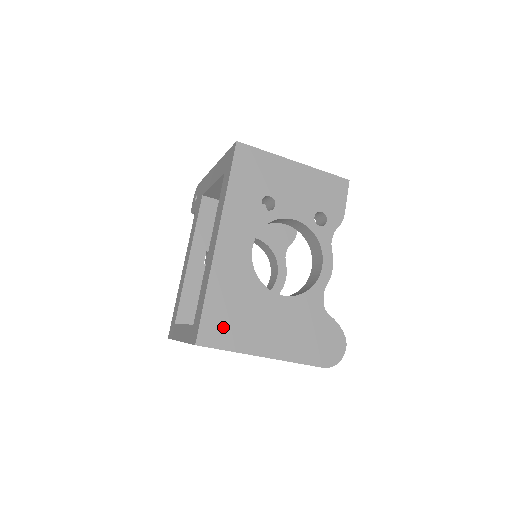
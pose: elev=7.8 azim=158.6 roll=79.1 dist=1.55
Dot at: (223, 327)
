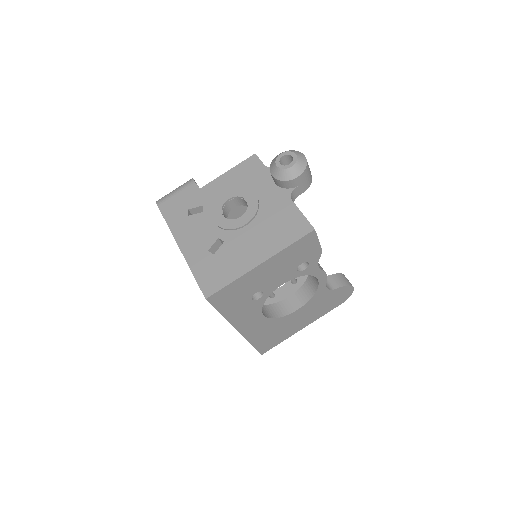
Dot at: (271, 342)
